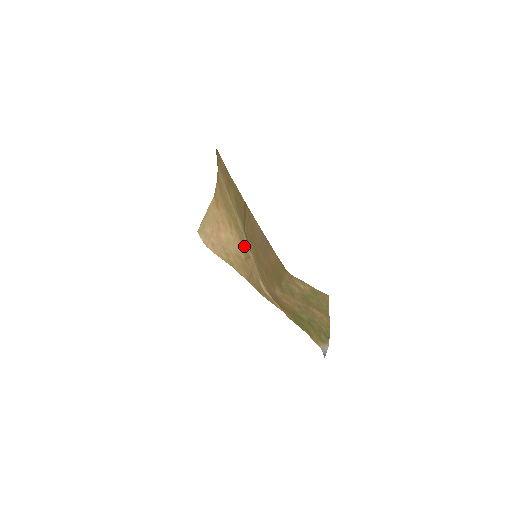
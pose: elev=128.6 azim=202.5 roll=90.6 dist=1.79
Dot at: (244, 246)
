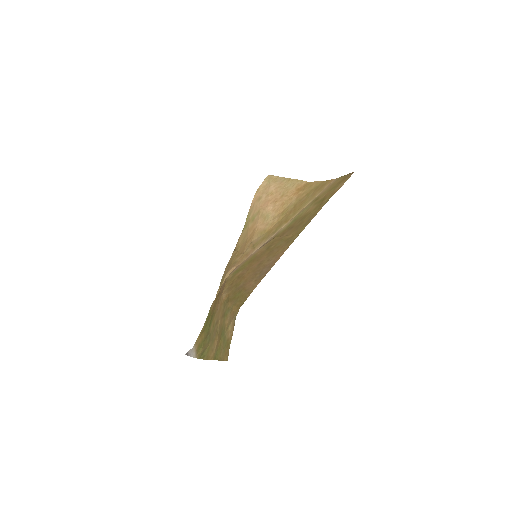
Dot at: (263, 238)
